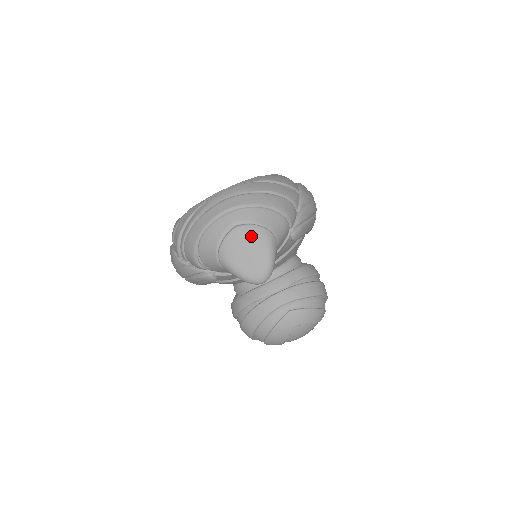
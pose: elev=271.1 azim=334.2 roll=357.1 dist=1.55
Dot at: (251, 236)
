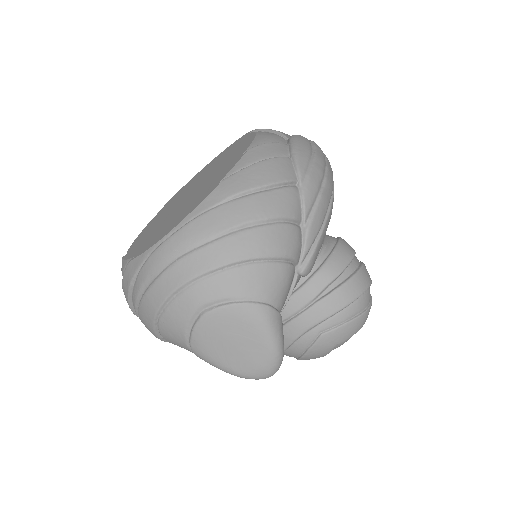
Dot at: (233, 323)
